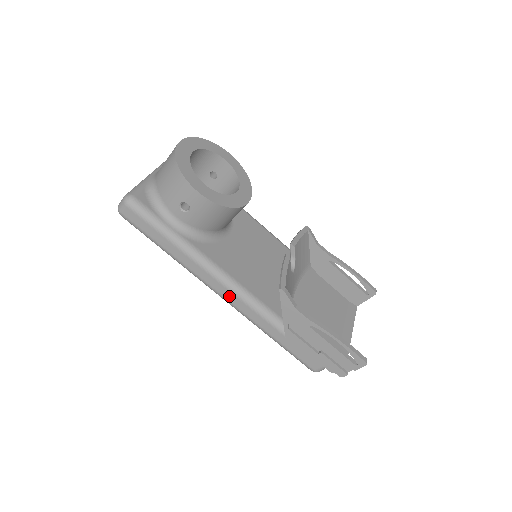
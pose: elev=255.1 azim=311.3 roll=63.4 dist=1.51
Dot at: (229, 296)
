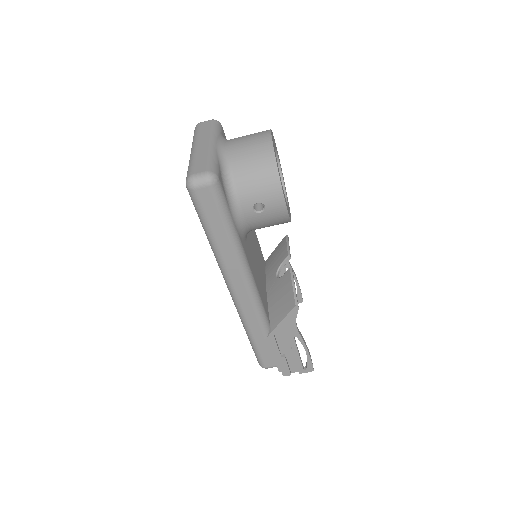
Dot at: (243, 296)
